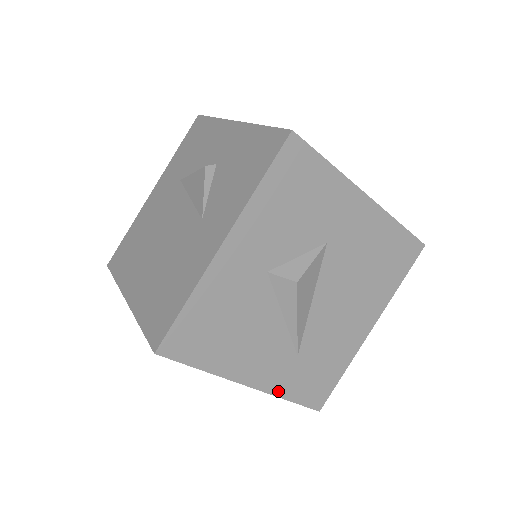
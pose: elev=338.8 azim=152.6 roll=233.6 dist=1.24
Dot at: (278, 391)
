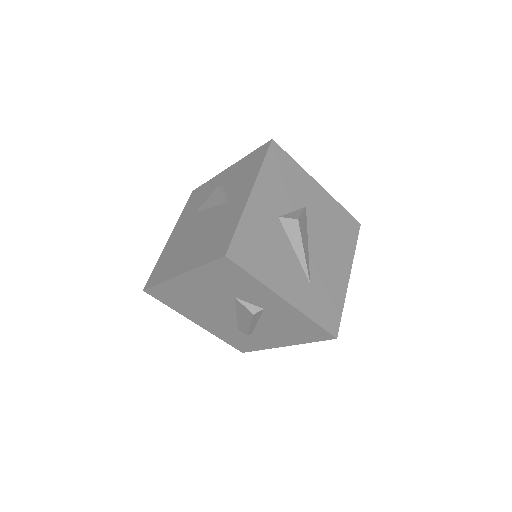
Dot at: (305, 311)
